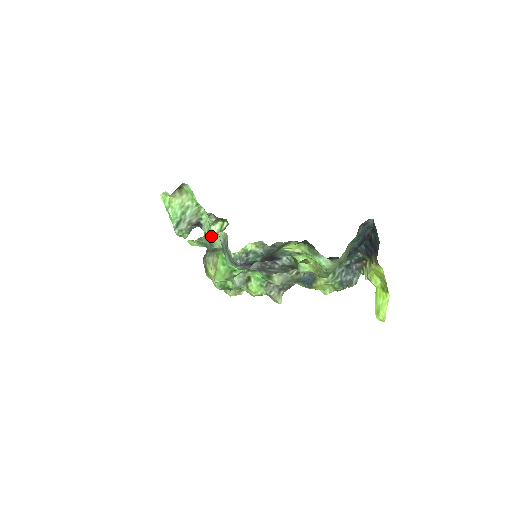
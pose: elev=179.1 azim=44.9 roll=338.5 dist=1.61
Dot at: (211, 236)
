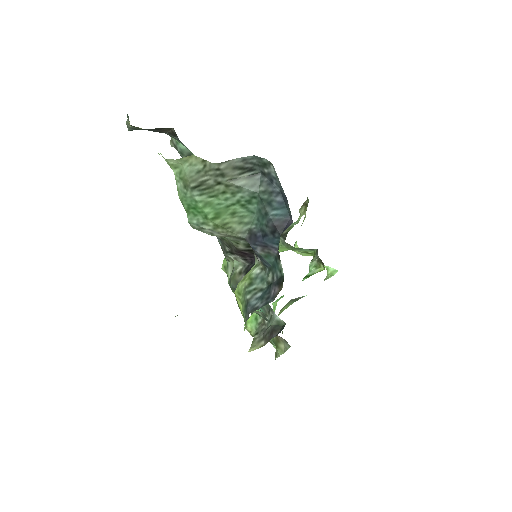
Dot at: occluded
